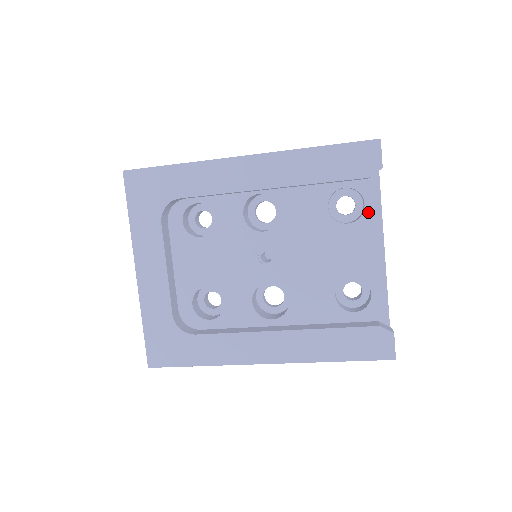
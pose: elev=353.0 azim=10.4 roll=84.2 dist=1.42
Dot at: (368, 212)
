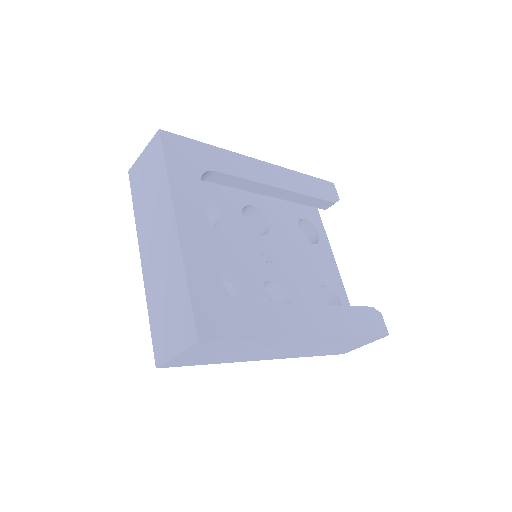
Dot at: (322, 239)
